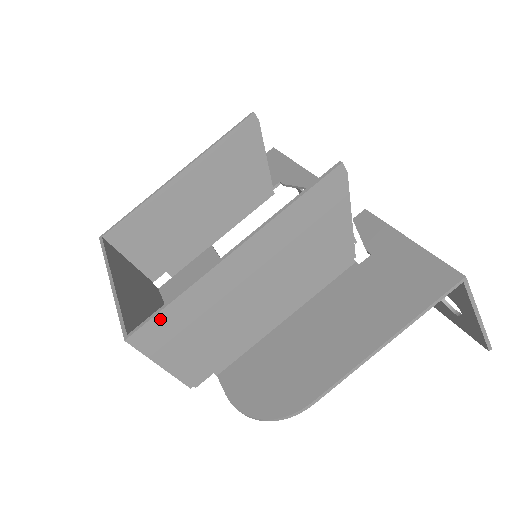
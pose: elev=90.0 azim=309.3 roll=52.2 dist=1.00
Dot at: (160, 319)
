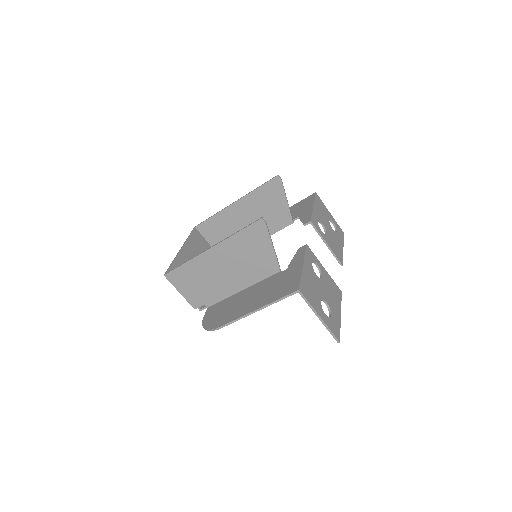
Dot at: (178, 270)
